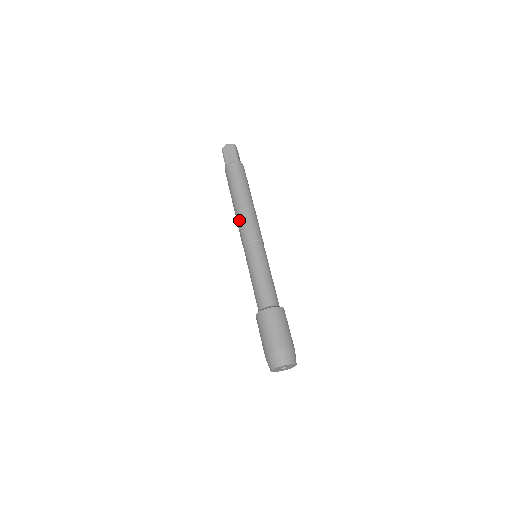
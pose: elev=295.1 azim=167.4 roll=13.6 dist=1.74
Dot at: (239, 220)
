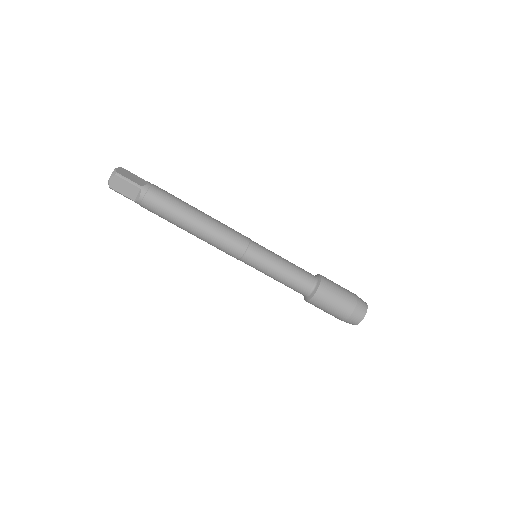
Dot at: (211, 244)
